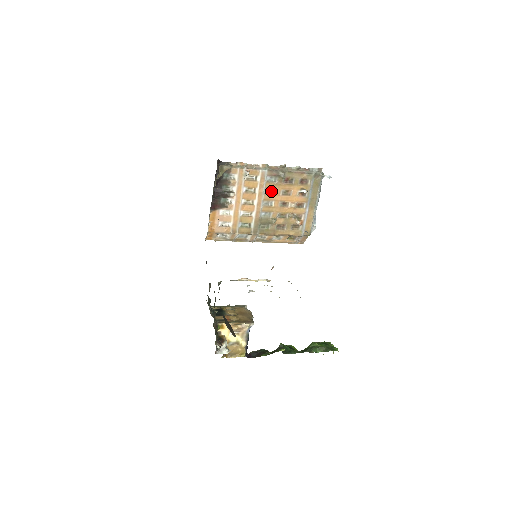
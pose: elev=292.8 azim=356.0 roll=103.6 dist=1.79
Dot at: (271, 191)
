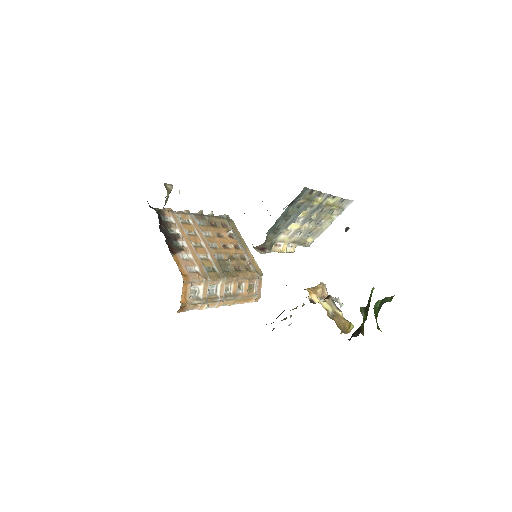
Dot at: (207, 235)
